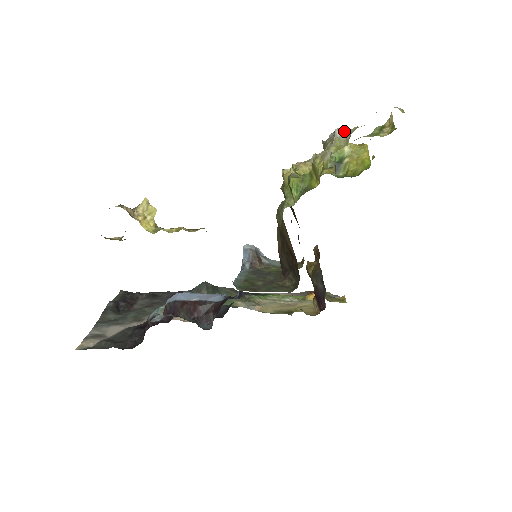
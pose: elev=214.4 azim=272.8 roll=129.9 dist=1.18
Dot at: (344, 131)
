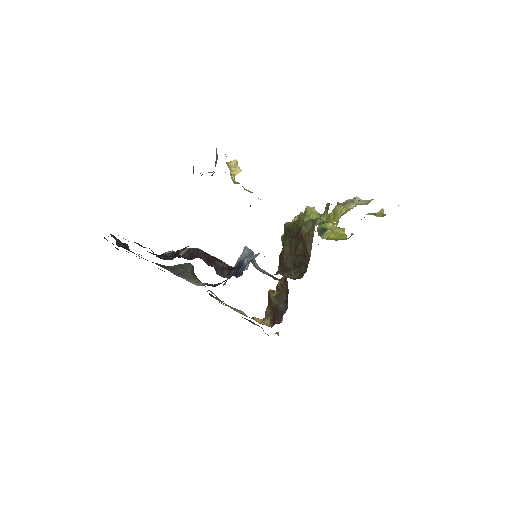
Dot at: (361, 200)
